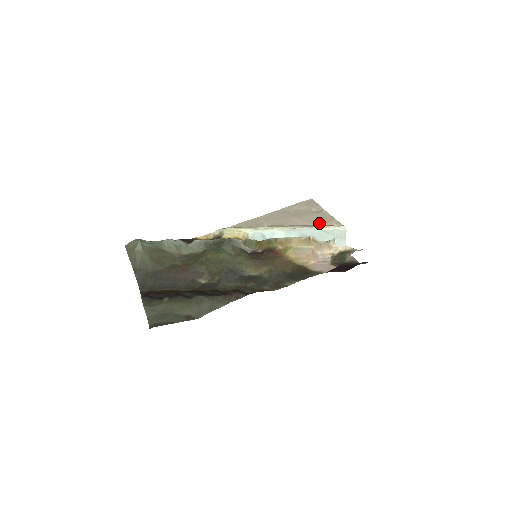
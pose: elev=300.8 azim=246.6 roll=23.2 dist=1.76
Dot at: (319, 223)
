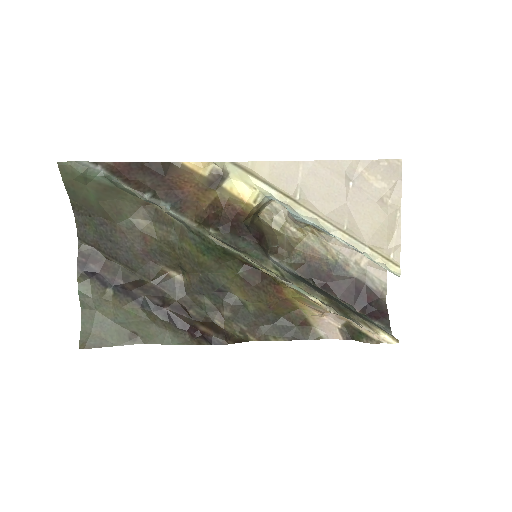
Dot at: (373, 241)
